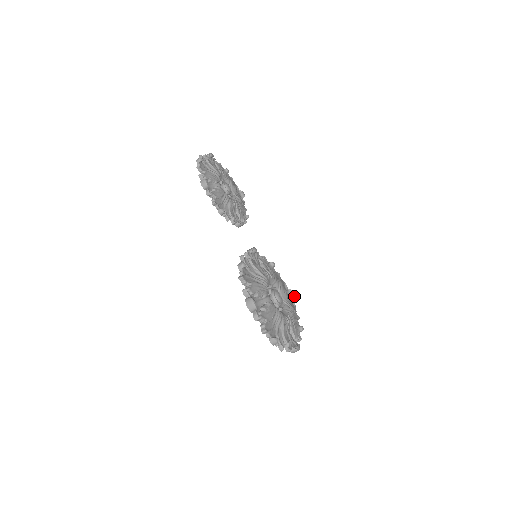
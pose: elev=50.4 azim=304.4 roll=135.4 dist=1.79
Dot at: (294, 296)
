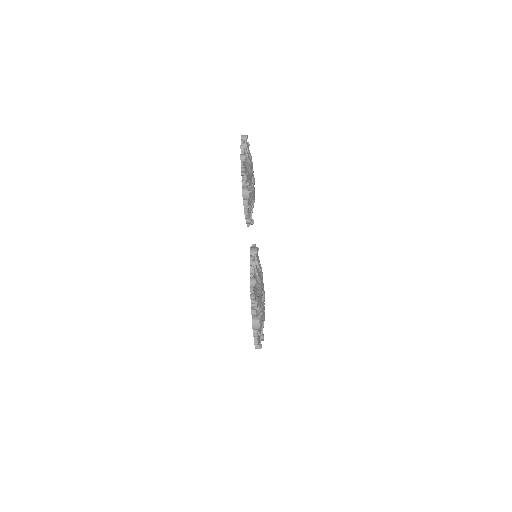
Dot at: occluded
